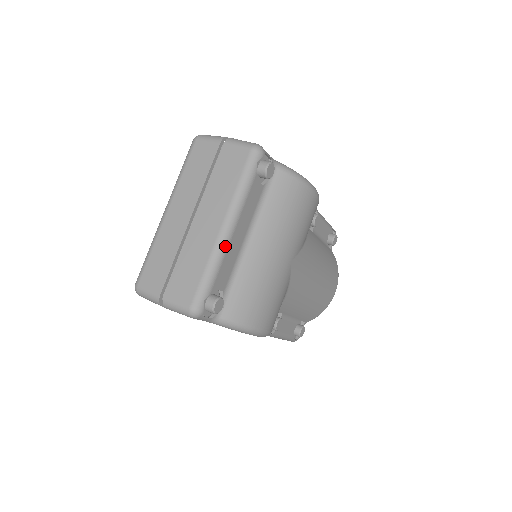
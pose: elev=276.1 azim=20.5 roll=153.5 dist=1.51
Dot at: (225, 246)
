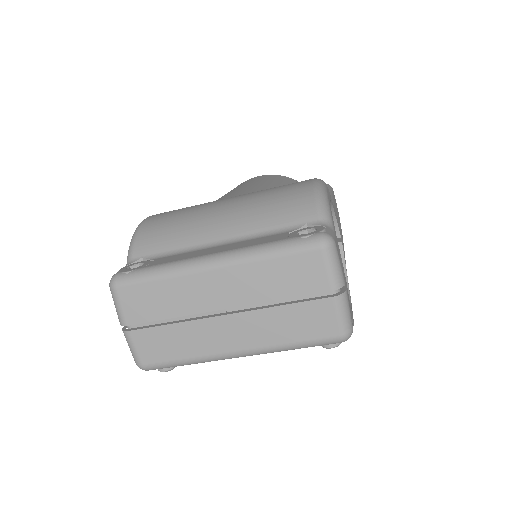
Dot at: occluded
